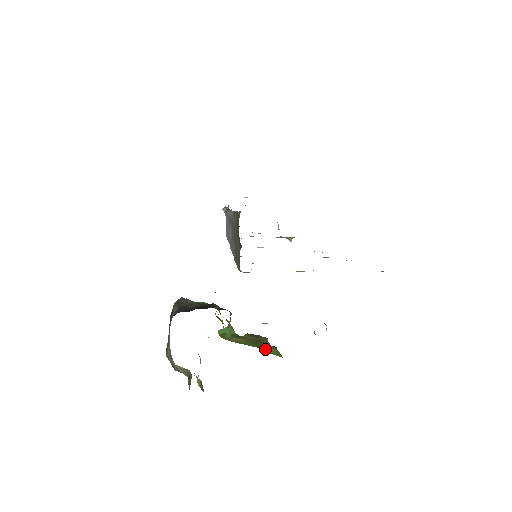
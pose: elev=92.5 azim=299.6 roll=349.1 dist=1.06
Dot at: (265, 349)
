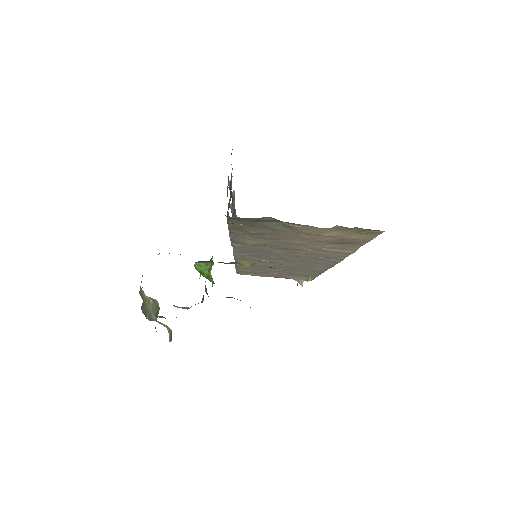
Dot at: occluded
